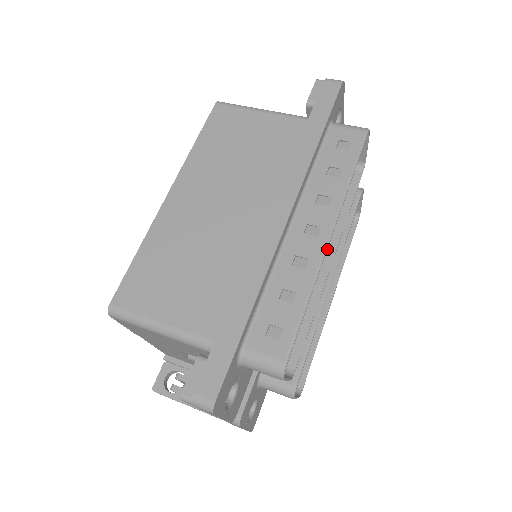
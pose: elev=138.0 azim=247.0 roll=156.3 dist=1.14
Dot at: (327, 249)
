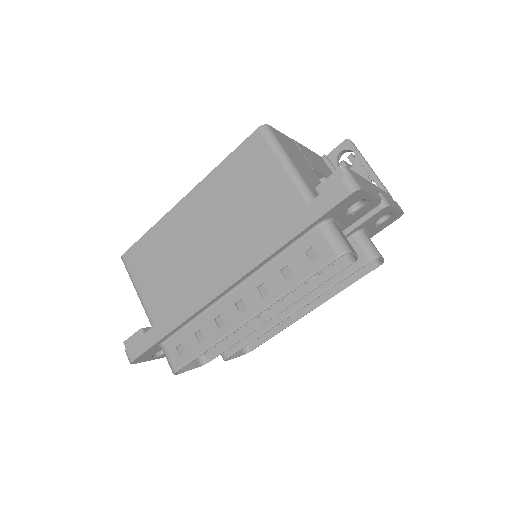
Dot at: (279, 305)
